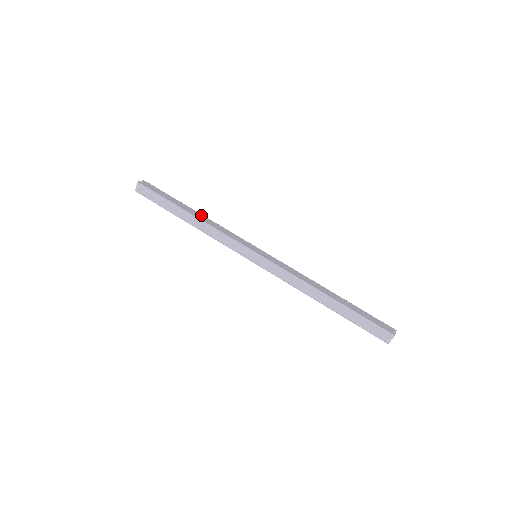
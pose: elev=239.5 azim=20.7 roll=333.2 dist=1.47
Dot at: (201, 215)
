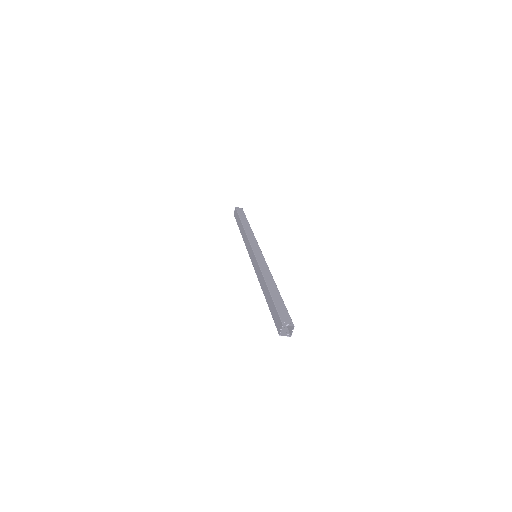
Dot at: (250, 228)
